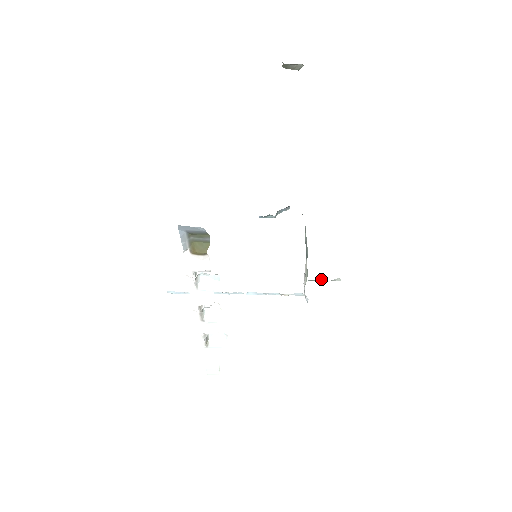
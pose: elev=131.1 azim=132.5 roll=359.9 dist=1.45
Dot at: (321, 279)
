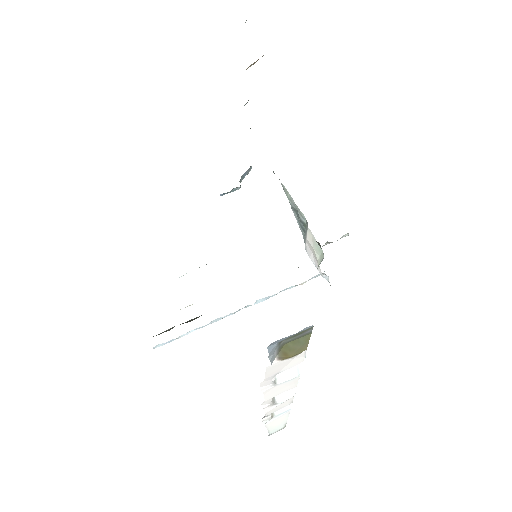
Dot at: (326, 243)
